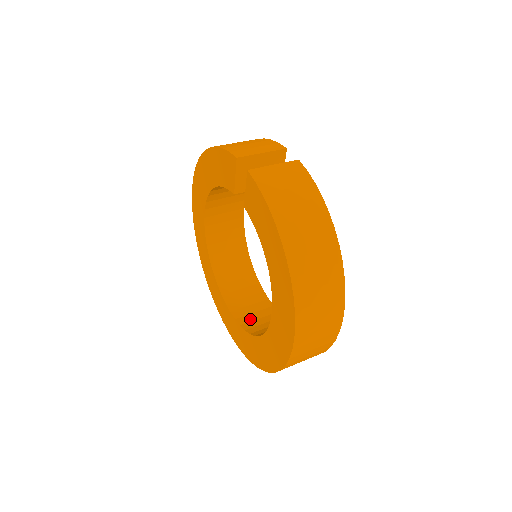
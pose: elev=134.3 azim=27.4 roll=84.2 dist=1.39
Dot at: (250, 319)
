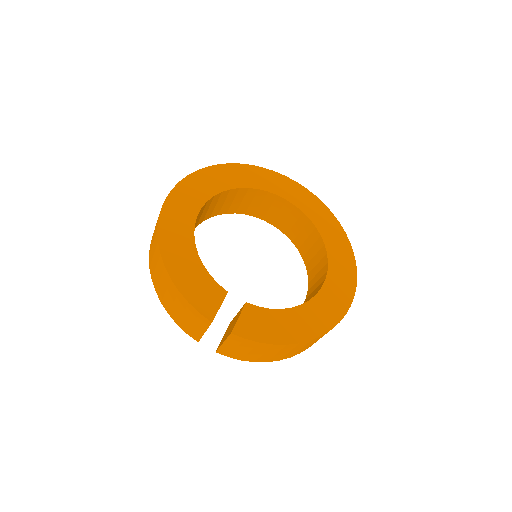
Dot at: (288, 227)
